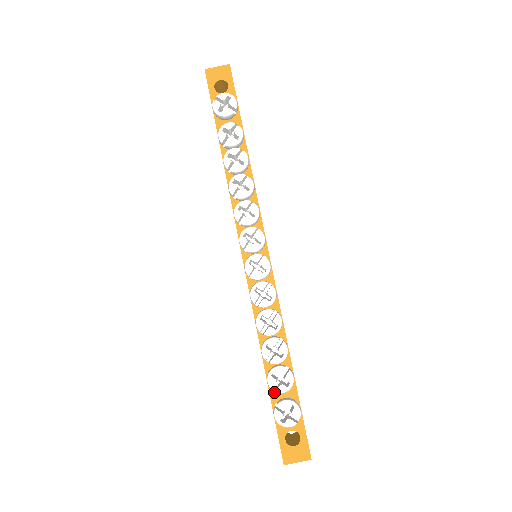
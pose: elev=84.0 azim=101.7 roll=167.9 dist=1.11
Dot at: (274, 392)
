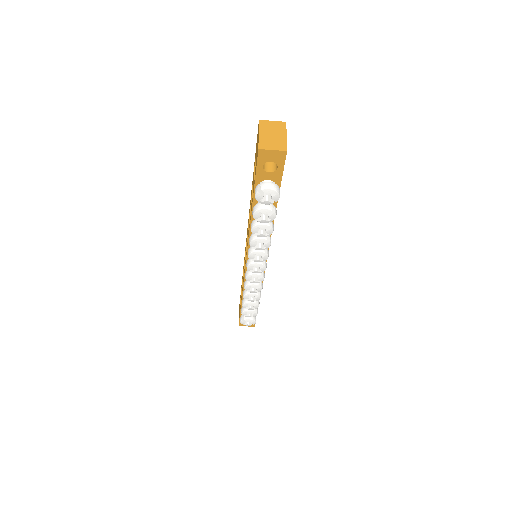
Dot at: occluded
